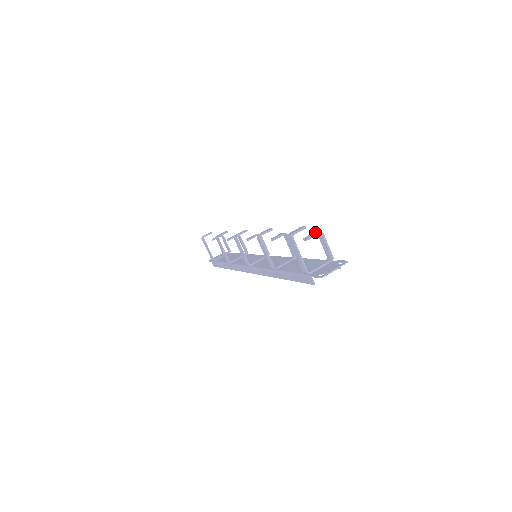
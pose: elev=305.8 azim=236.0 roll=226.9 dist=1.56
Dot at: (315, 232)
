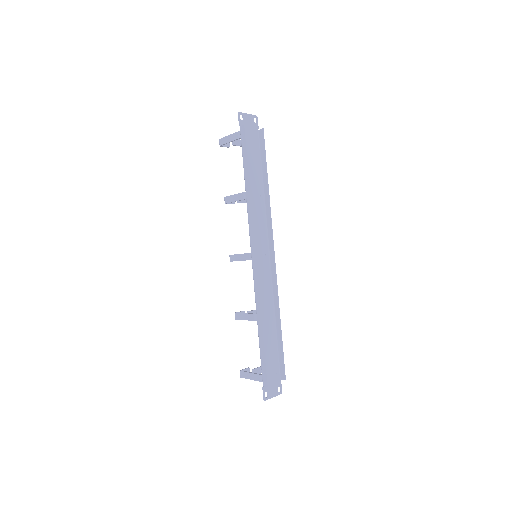
Dot at: (239, 144)
